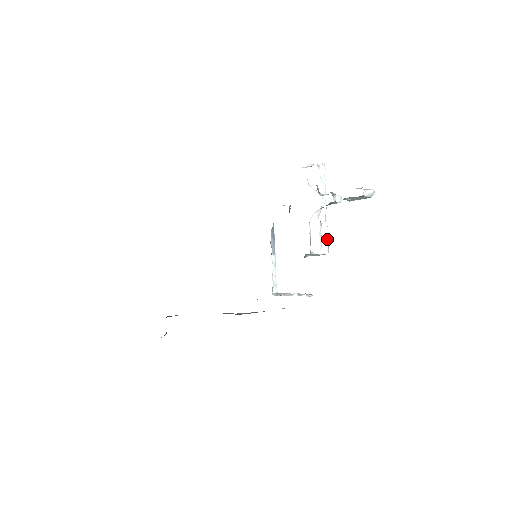
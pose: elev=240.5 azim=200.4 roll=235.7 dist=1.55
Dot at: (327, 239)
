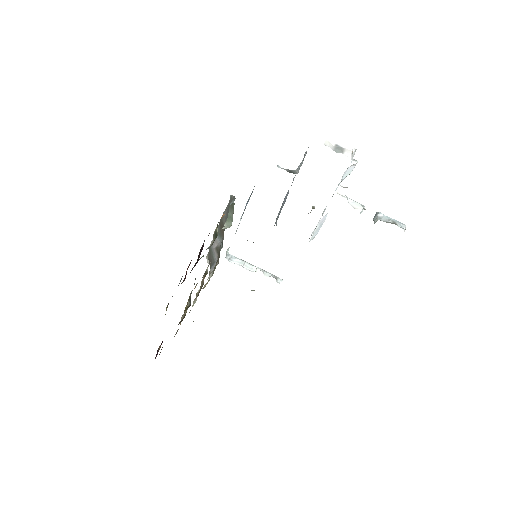
Dot at: occluded
